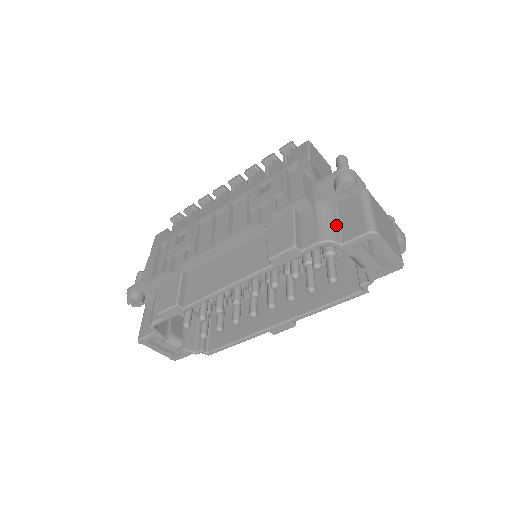
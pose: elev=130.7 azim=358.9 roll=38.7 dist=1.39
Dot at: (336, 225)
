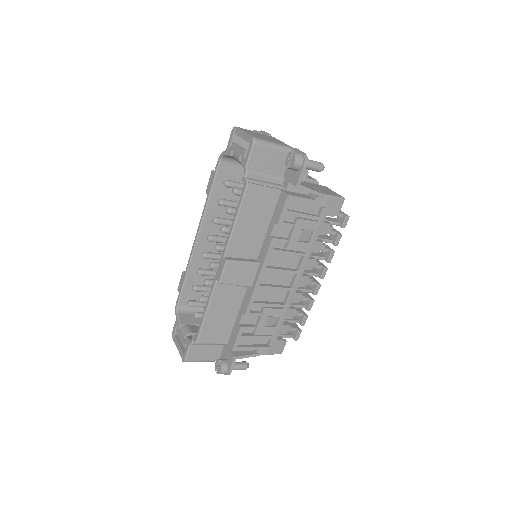
Dot at: occluded
